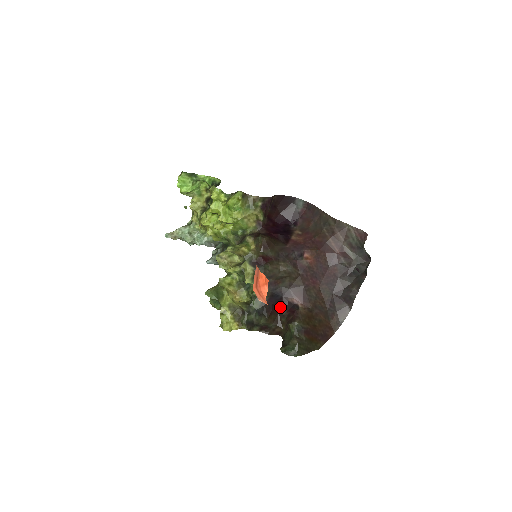
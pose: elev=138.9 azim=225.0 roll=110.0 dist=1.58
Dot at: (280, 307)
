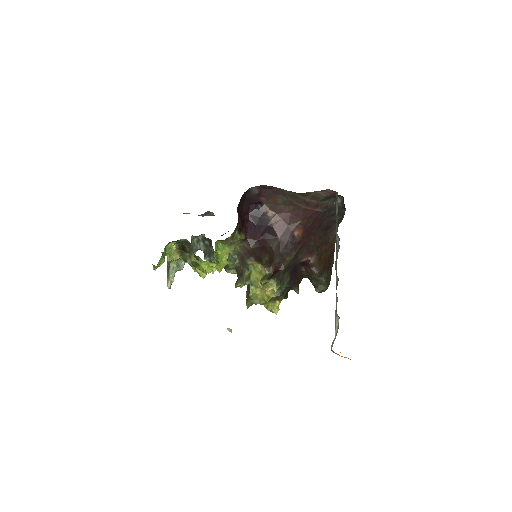
Dot at: (297, 270)
